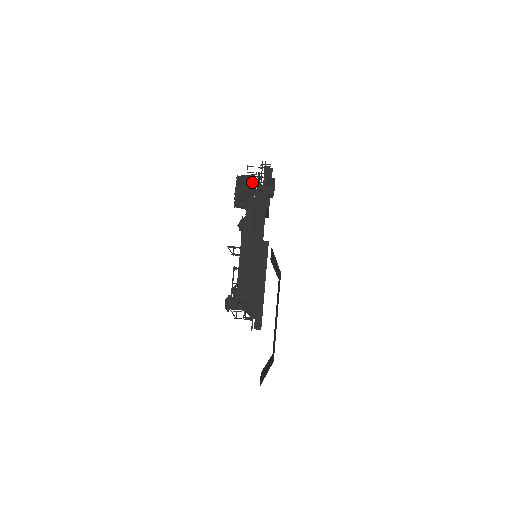
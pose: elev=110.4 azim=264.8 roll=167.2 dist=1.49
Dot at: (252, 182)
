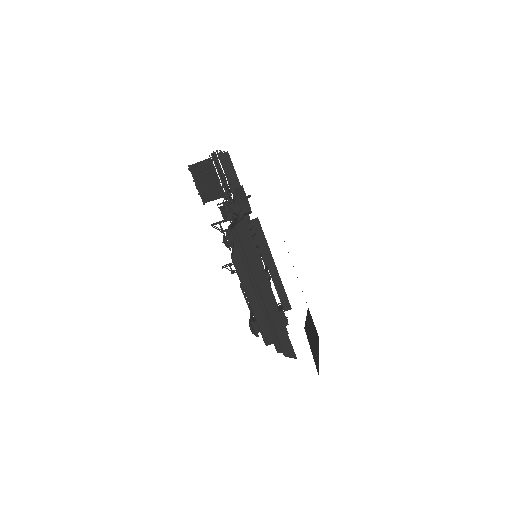
Dot at: (210, 169)
